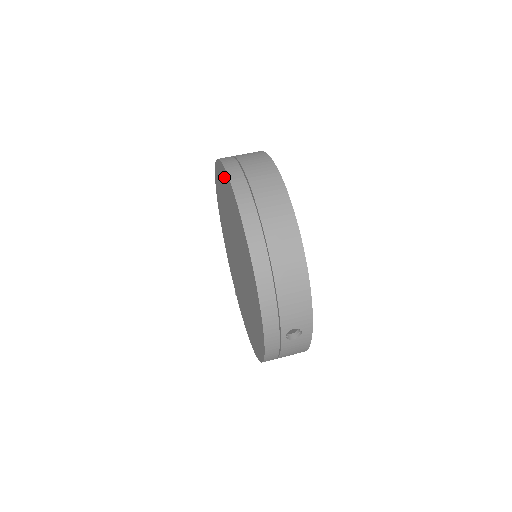
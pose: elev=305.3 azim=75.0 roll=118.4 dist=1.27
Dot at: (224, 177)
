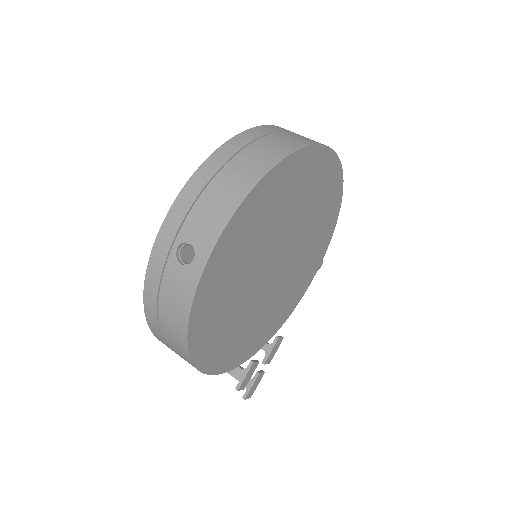
Dot at: occluded
